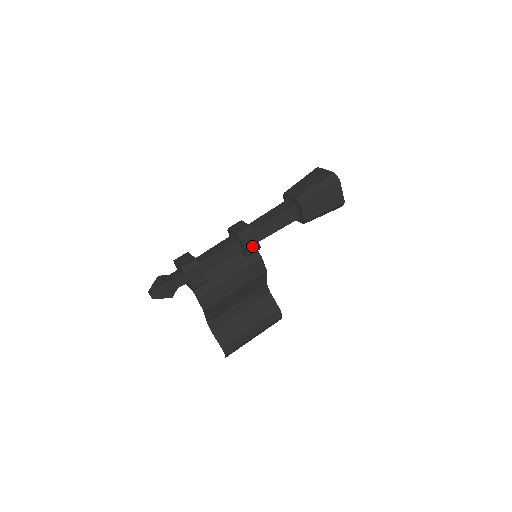
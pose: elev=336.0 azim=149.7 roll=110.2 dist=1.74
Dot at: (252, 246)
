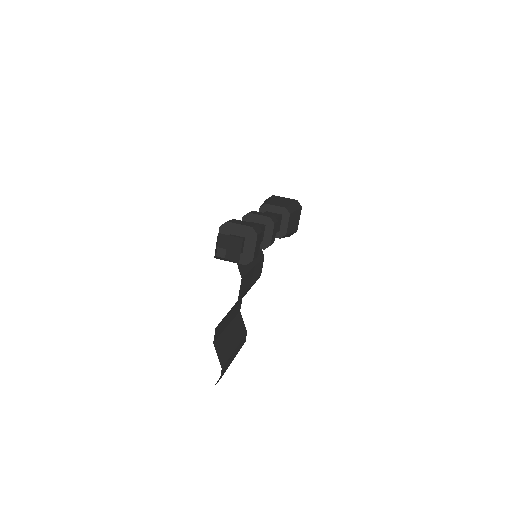
Dot at: (273, 237)
